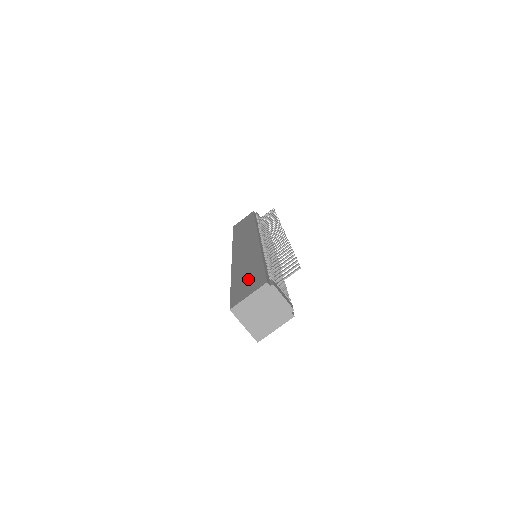
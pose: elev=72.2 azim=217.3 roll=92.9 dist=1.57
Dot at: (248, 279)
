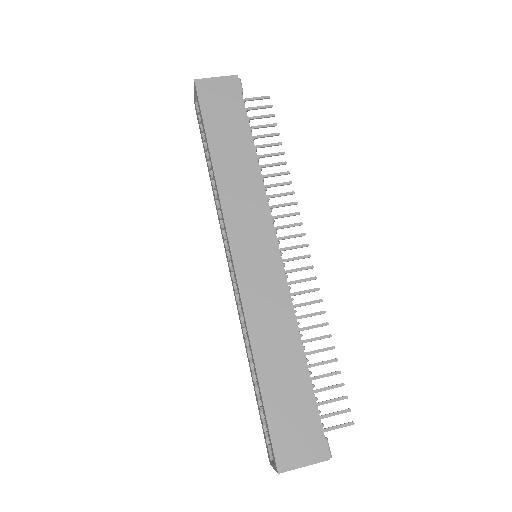
Dot at: (294, 410)
